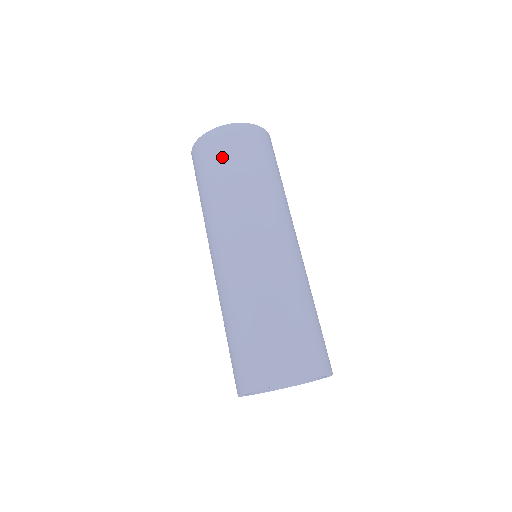
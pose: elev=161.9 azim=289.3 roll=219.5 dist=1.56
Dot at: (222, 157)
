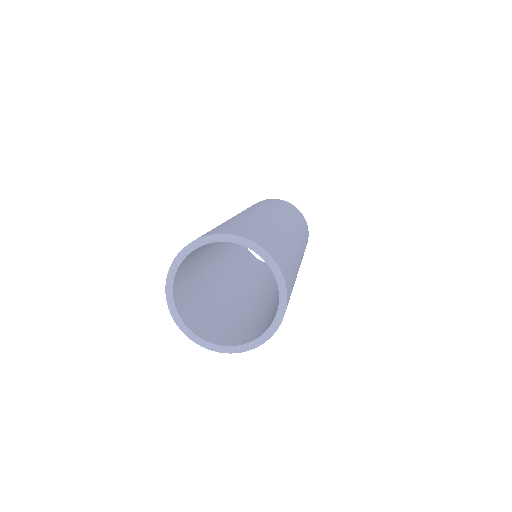
Dot at: occluded
